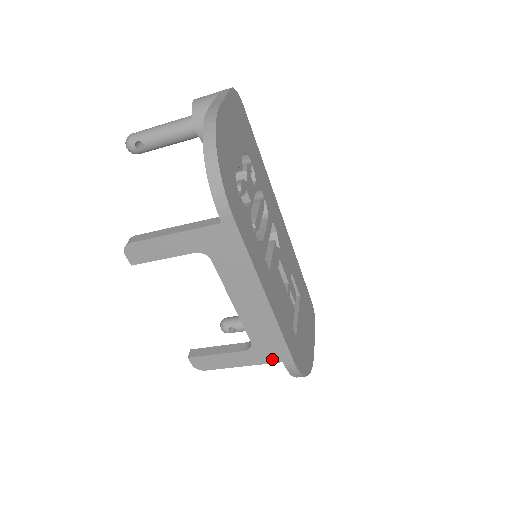
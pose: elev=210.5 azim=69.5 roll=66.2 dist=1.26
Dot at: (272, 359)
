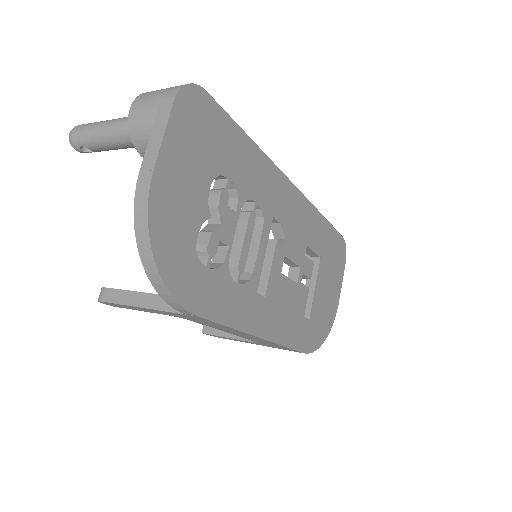
Dot at: (281, 348)
